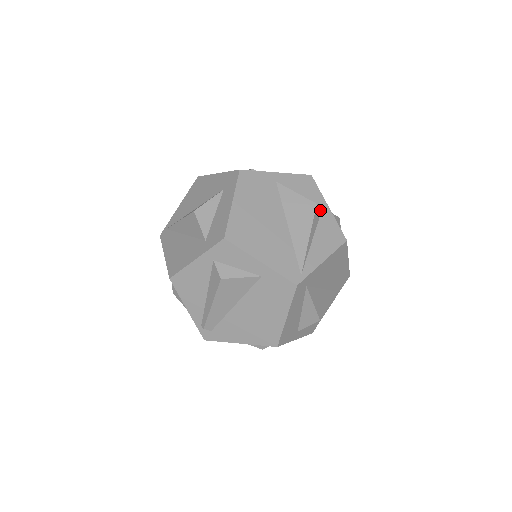
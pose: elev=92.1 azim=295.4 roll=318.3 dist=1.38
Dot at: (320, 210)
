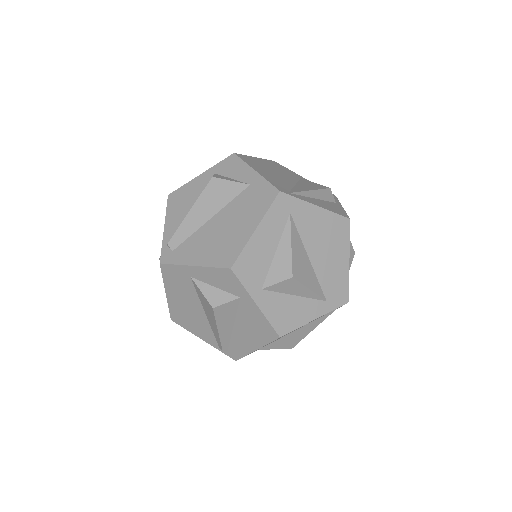
Dot at: (332, 199)
